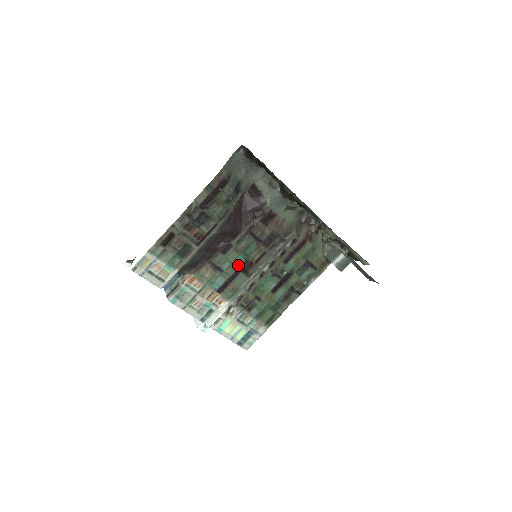
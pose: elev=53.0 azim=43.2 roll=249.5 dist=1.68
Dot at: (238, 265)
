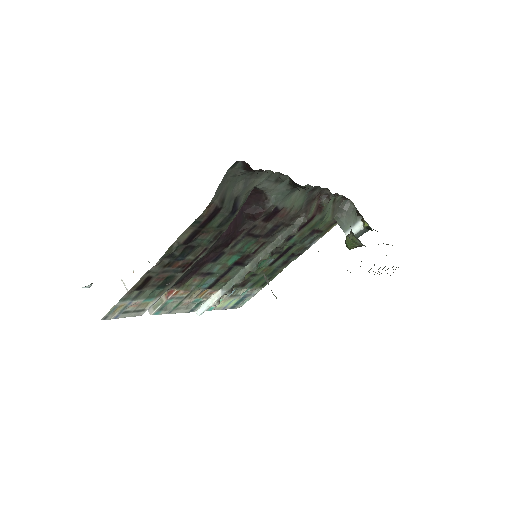
Dot at: (232, 263)
